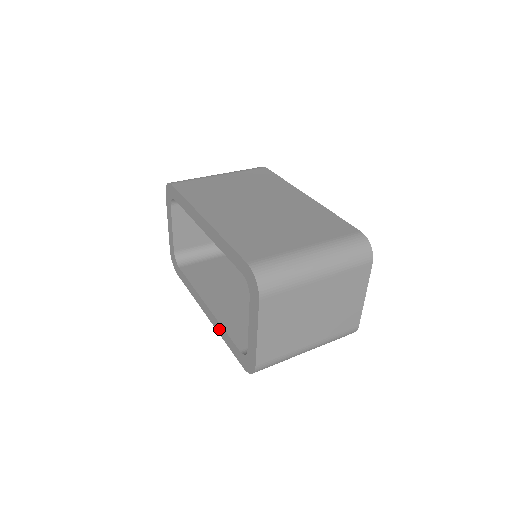
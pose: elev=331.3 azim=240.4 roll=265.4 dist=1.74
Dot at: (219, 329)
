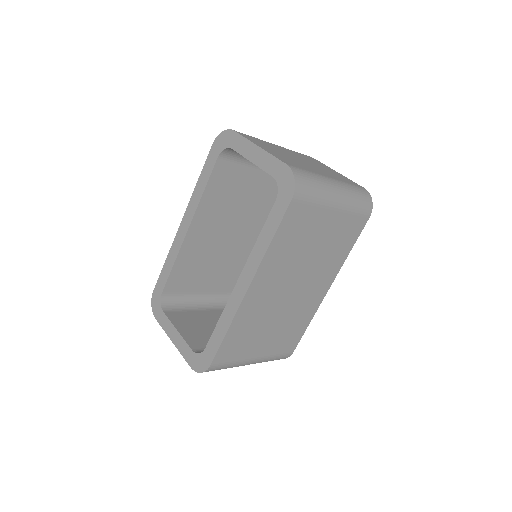
Dot at: (259, 252)
